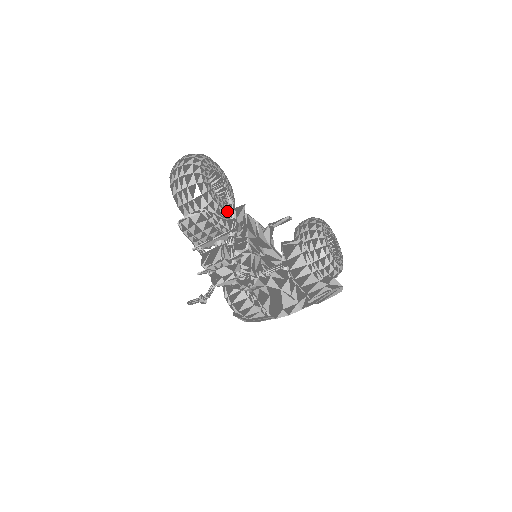
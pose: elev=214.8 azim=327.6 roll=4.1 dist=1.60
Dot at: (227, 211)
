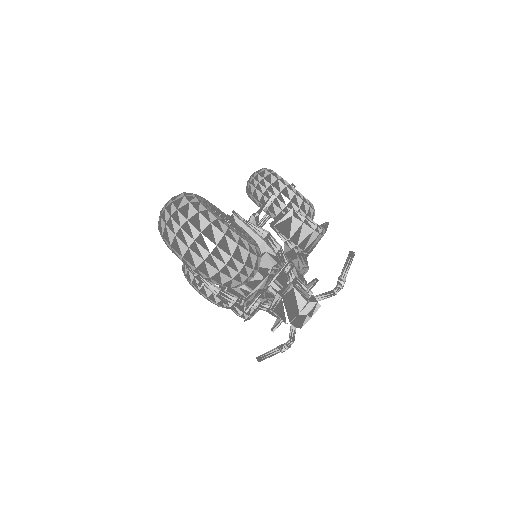
Dot at: (256, 243)
